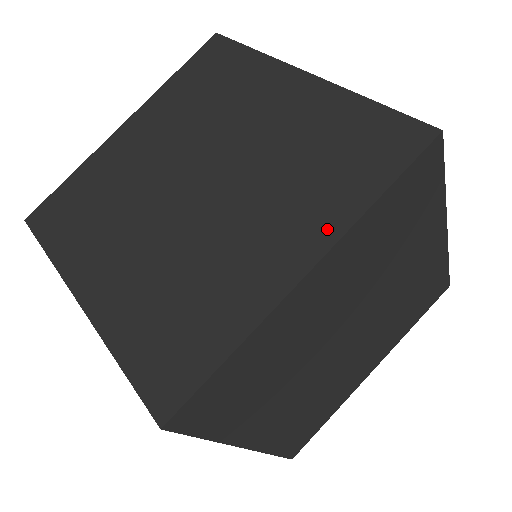
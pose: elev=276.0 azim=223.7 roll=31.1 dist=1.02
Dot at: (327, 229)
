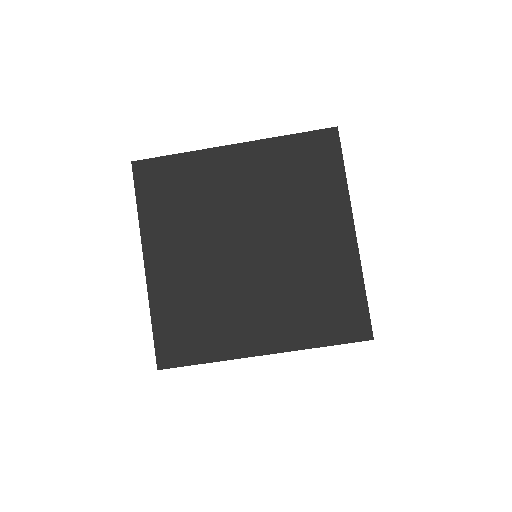
Dot at: (289, 341)
